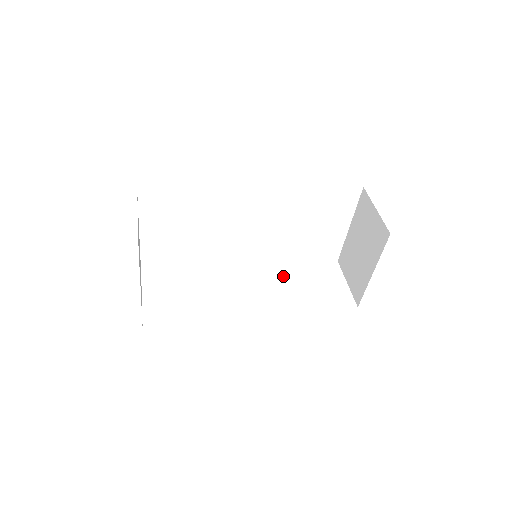
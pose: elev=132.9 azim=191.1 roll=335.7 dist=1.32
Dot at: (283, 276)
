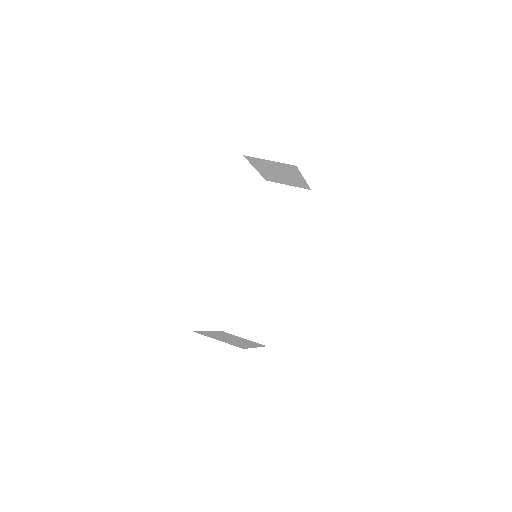
Dot at: (263, 230)
